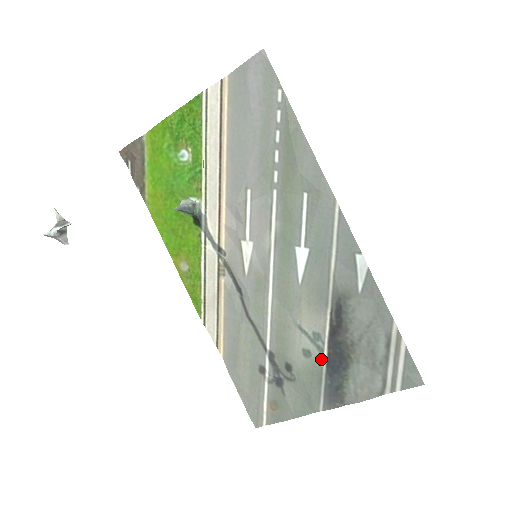
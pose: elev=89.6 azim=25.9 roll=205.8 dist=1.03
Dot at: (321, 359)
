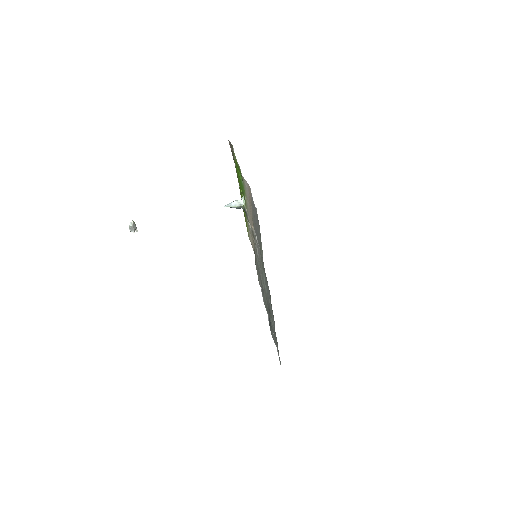
Dot at: (268, 310)
